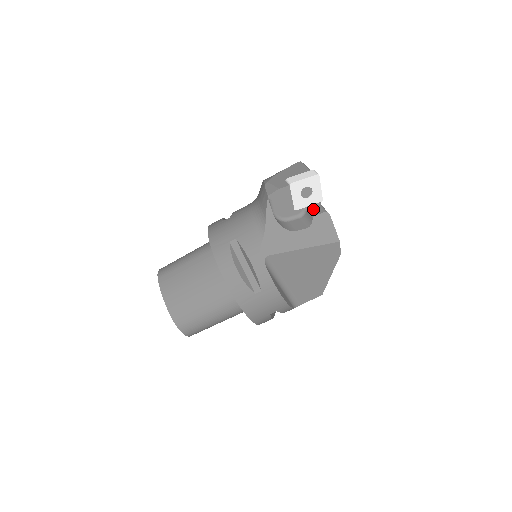
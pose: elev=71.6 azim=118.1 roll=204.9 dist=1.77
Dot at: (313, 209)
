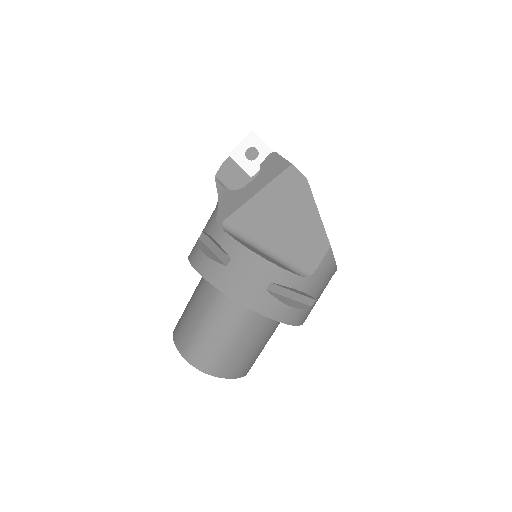
Dot at: occluded
